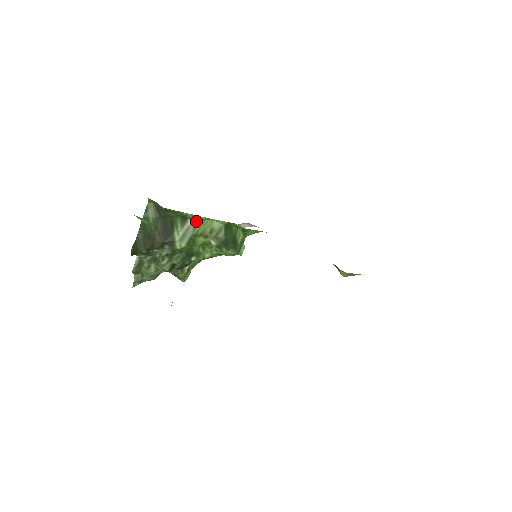
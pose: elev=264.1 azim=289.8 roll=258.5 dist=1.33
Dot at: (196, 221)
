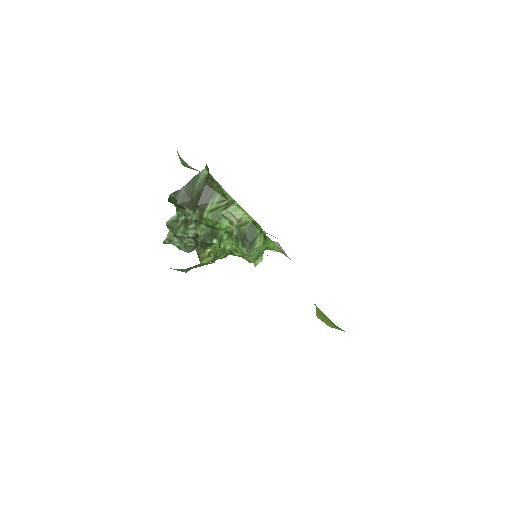
Dot at: (231, 204)
